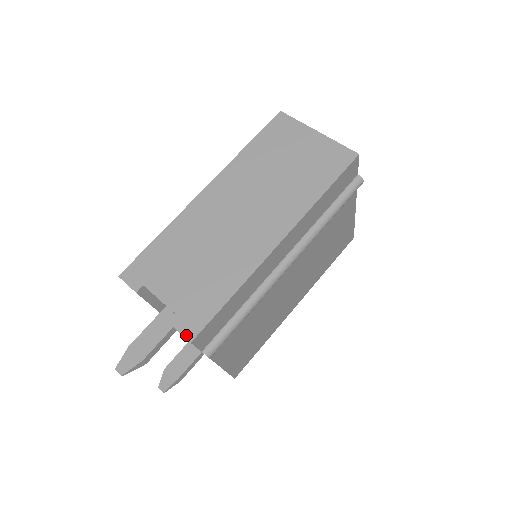
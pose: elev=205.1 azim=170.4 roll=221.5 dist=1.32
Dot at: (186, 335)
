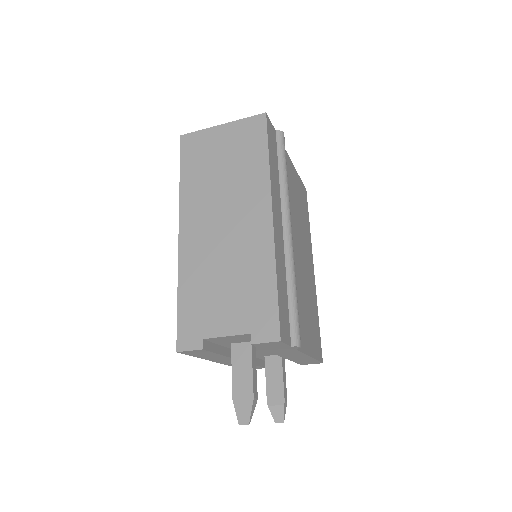
Dot at: (271, 340)
